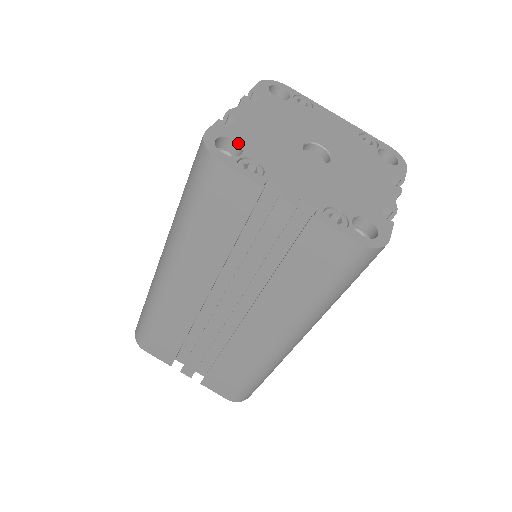
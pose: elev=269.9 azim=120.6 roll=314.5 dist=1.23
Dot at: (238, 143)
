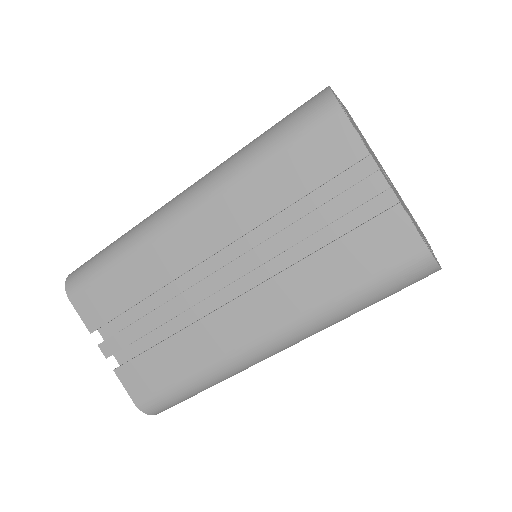
Dot at: occluded
